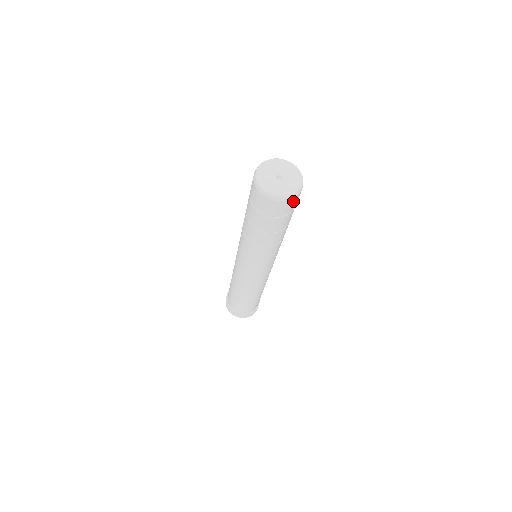
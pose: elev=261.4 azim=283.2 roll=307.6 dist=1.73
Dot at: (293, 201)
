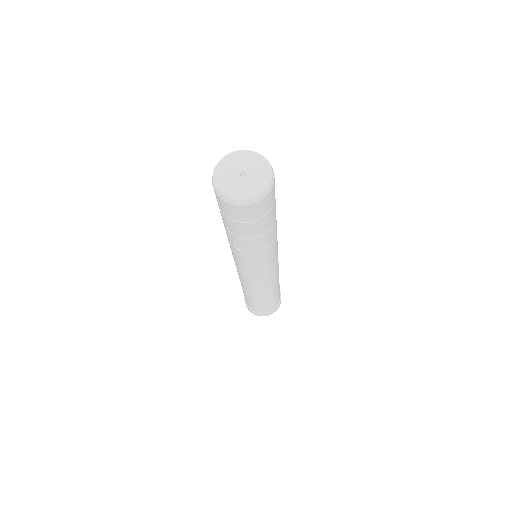
Dot at: (269, 196)
